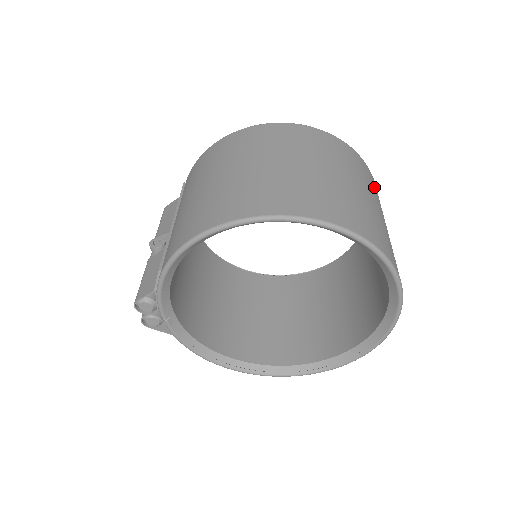
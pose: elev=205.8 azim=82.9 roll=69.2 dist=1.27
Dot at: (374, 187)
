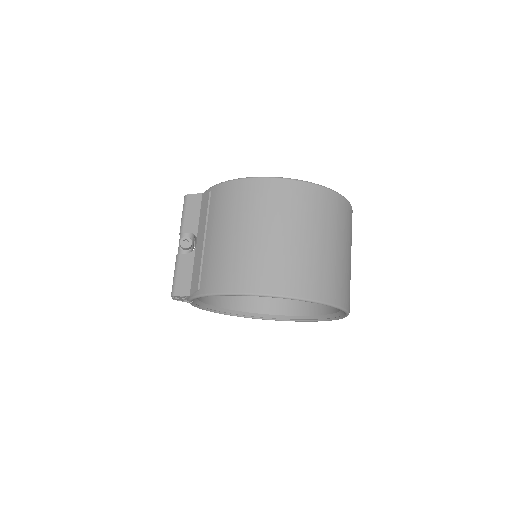
Dot at: (351, 229)
